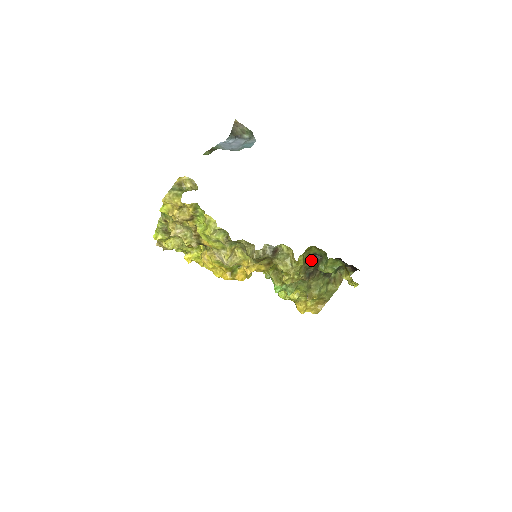
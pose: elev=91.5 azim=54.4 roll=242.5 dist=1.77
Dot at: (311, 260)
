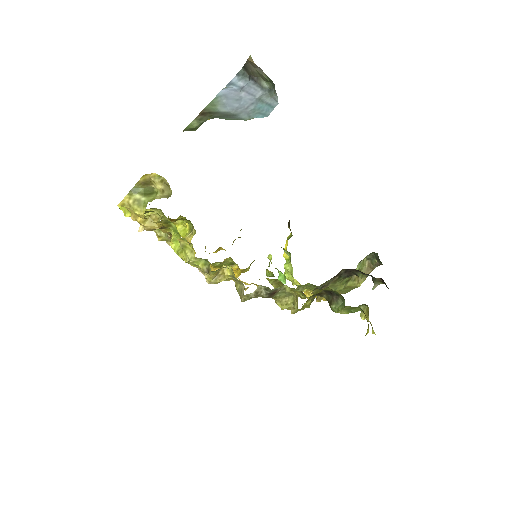
Dot at: (324, 293)
